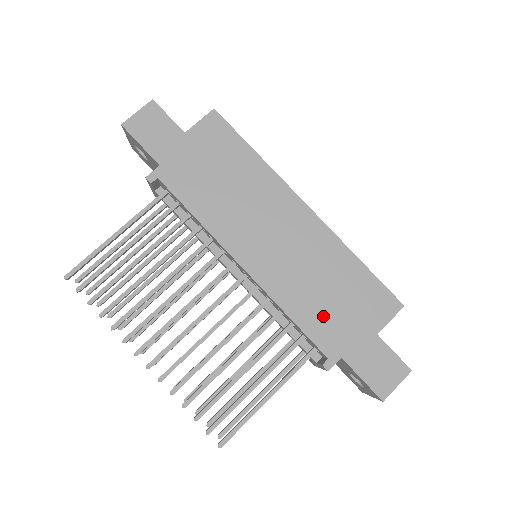
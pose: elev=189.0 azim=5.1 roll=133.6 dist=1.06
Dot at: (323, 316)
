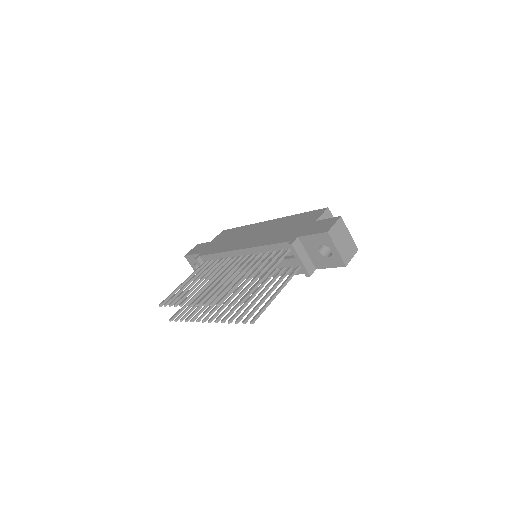
Dot at: (284, 235)
